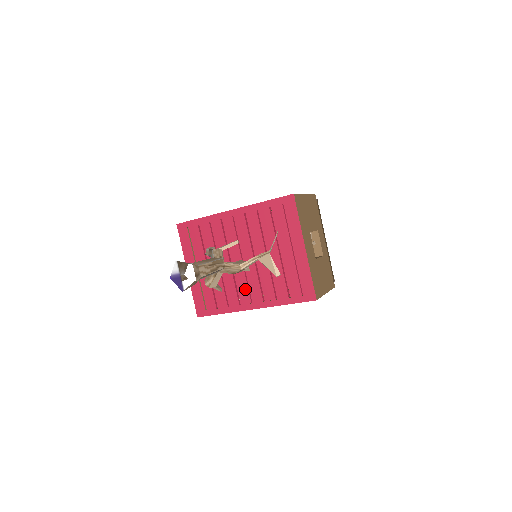
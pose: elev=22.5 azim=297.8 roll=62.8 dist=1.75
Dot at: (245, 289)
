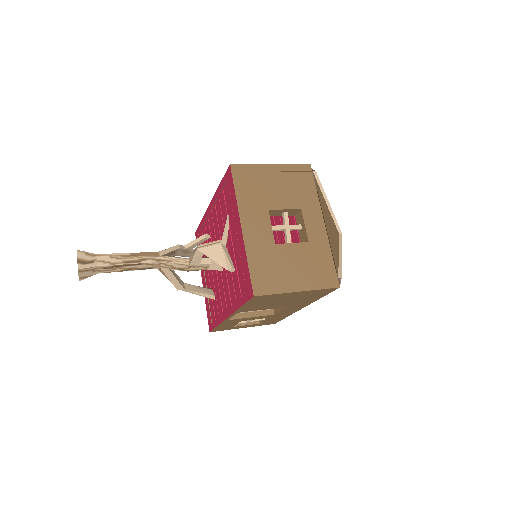
Dot at: (223, 293)
